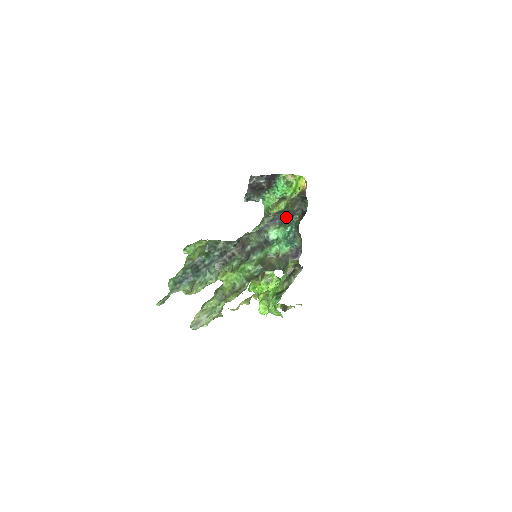
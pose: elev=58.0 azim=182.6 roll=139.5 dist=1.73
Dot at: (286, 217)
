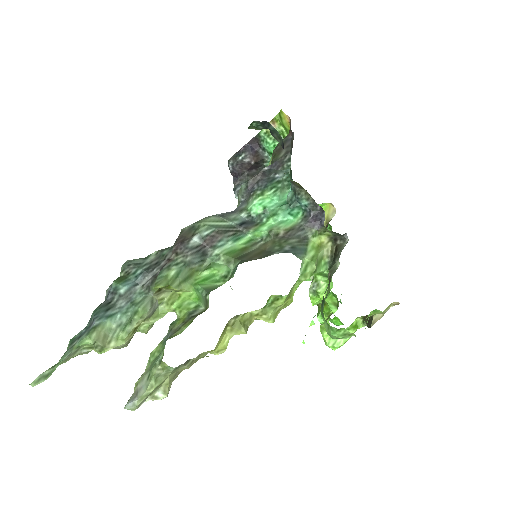
Dot at: (272, 175)
